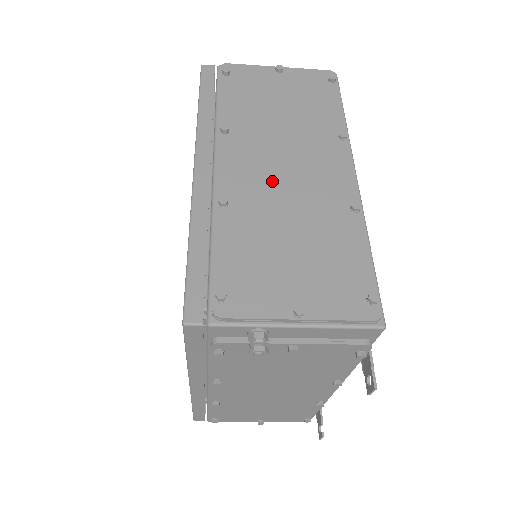
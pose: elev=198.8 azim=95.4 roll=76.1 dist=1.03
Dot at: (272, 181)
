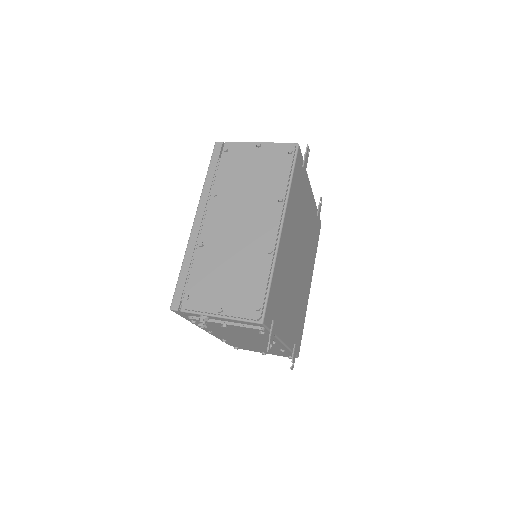
Dot at: (230, 231)
